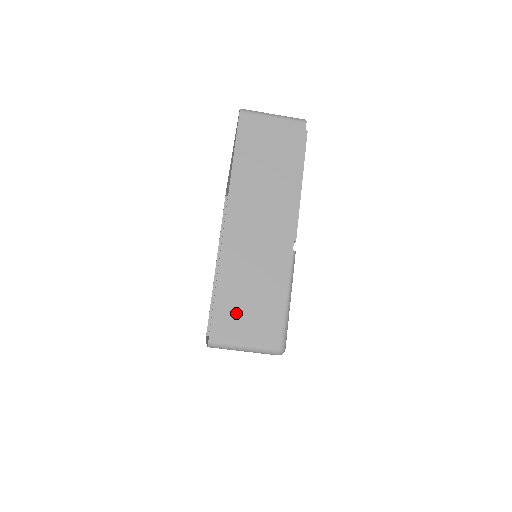
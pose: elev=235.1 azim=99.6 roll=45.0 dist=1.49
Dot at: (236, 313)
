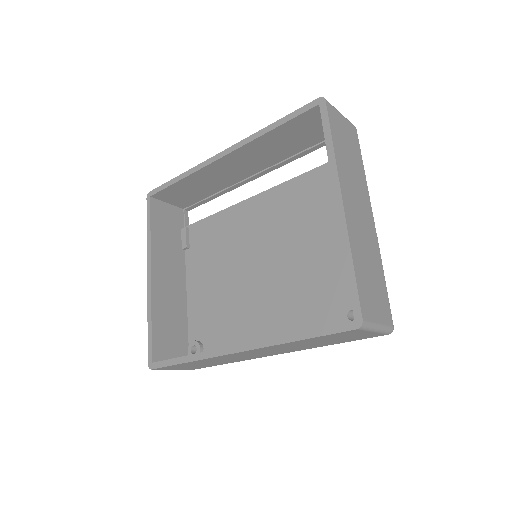
Dot at: (369, 293)
